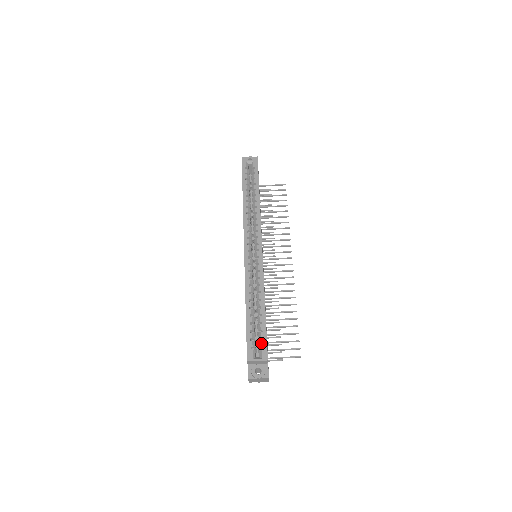
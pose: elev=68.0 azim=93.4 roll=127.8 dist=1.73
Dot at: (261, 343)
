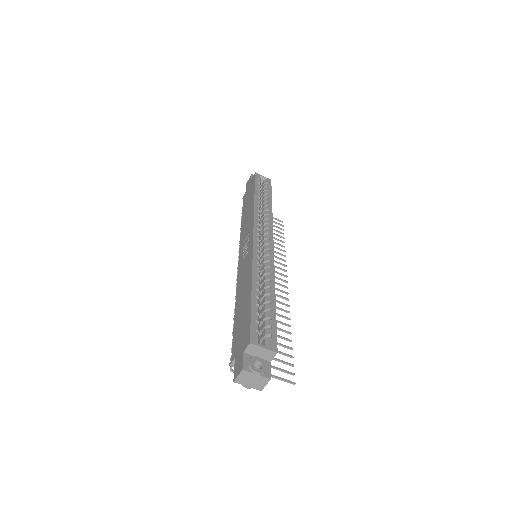
Dot at: (269, 330)
